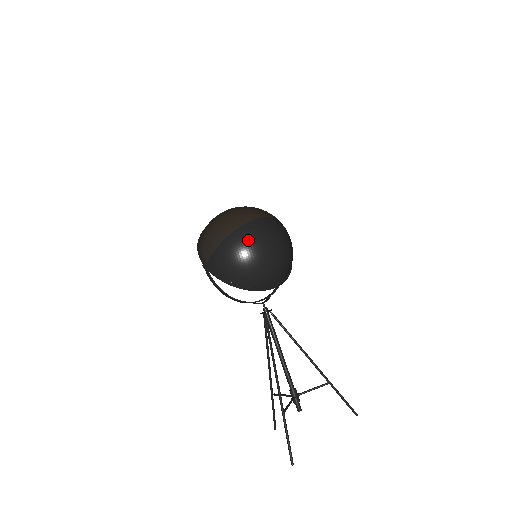
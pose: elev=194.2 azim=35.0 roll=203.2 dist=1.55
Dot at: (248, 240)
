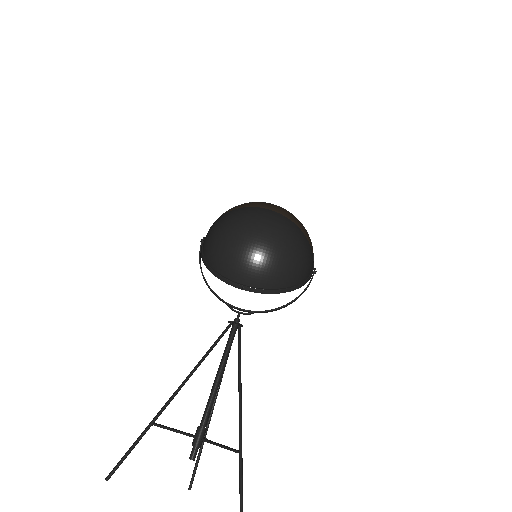
Dot at: (235, 219)
